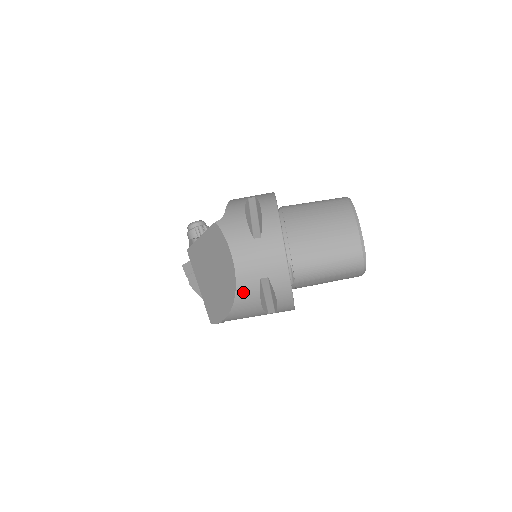
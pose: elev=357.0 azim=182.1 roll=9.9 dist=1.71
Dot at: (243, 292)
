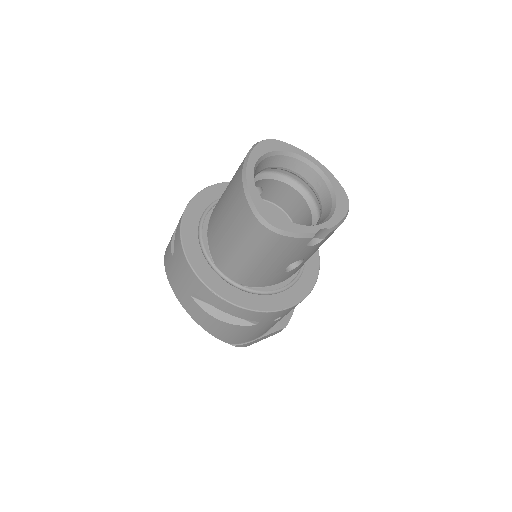
Dot at: (195, 315)
